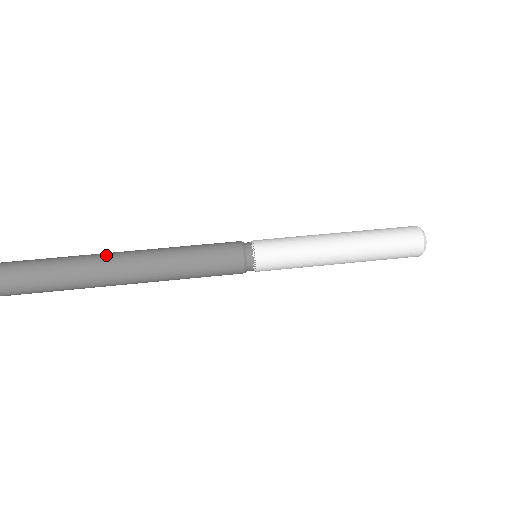
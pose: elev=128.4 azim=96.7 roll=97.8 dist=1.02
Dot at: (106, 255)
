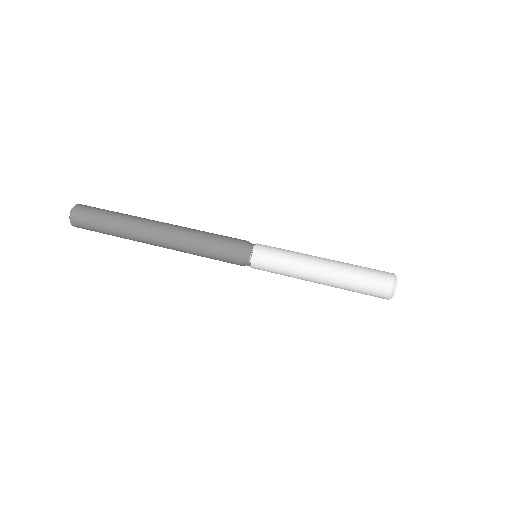
Dot at: occluded
